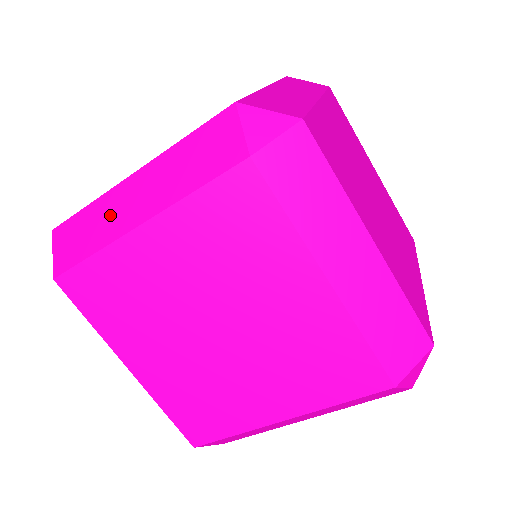
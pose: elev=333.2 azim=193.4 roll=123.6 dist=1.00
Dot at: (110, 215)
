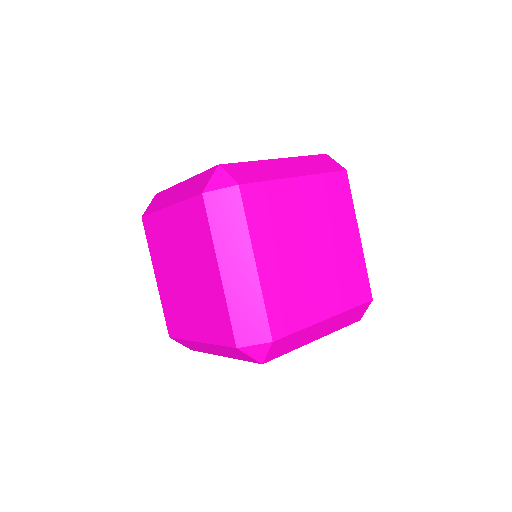
Dot at: (168, 197)
